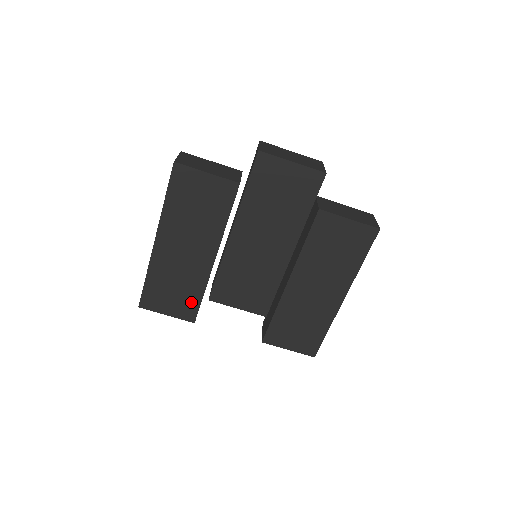
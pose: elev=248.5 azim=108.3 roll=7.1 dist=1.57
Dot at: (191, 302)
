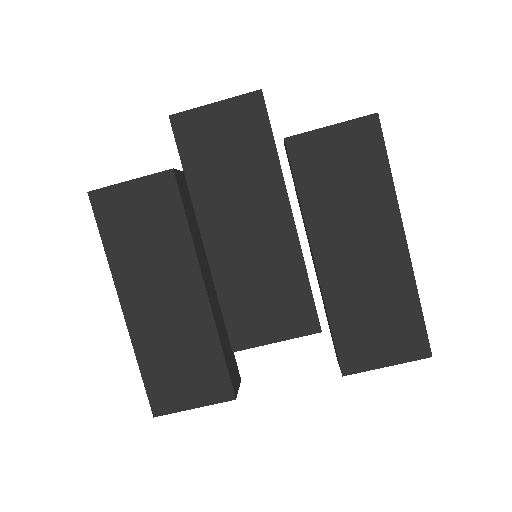
Dot at: (213, 369)
